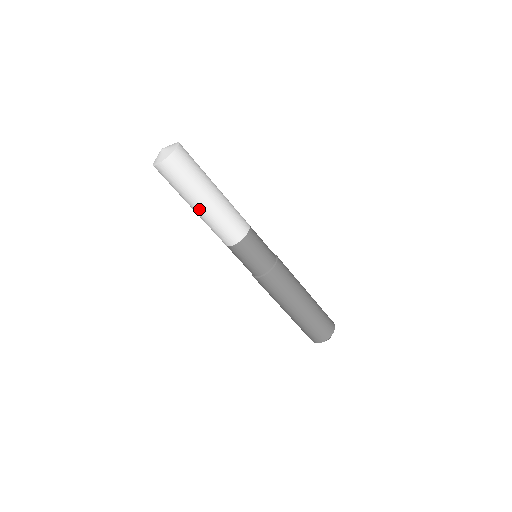
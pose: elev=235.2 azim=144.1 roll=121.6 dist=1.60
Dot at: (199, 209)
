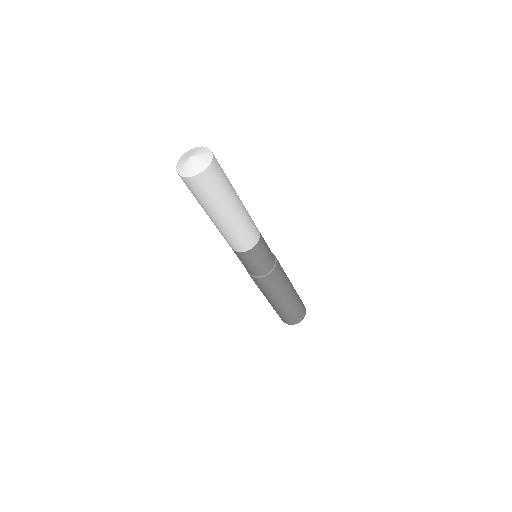
Dot at: (214, 220)
